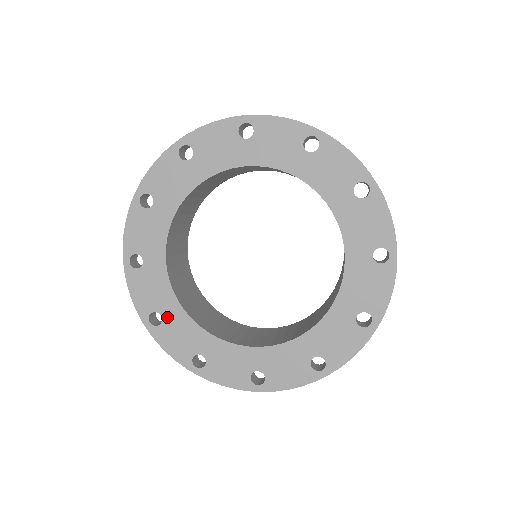
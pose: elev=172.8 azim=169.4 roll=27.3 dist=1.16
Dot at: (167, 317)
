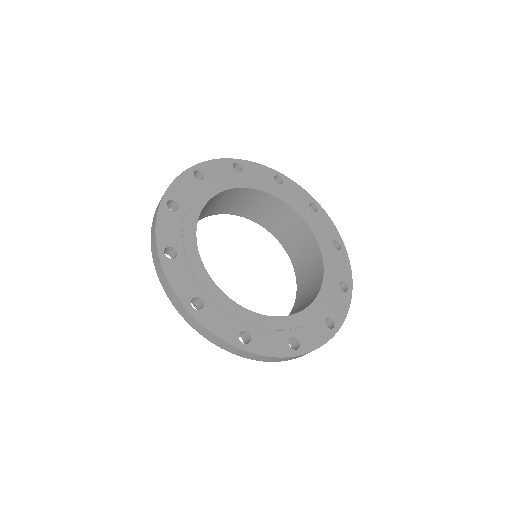
Dot at: (251, 329)
